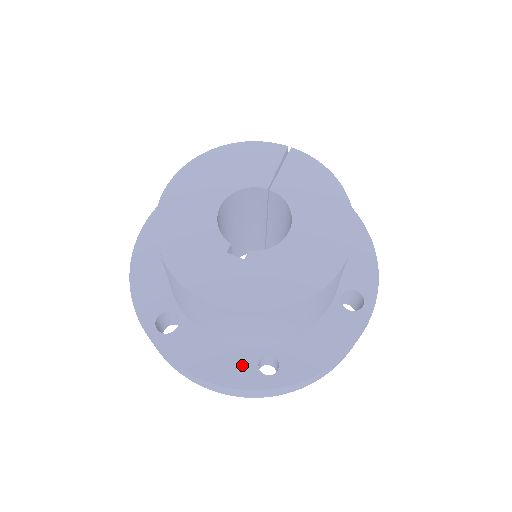
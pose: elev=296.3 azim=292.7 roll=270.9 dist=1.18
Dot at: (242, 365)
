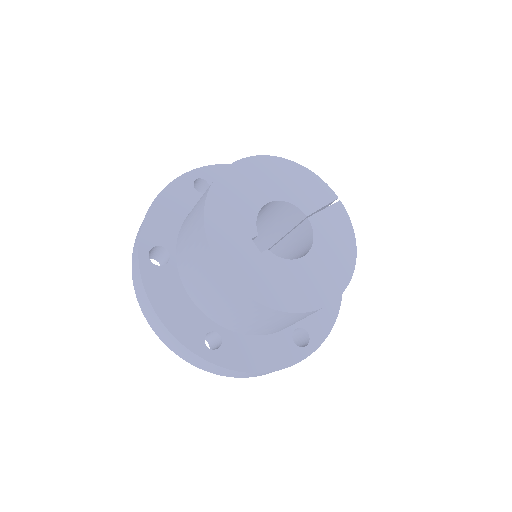
Dot at: (194, 327)
